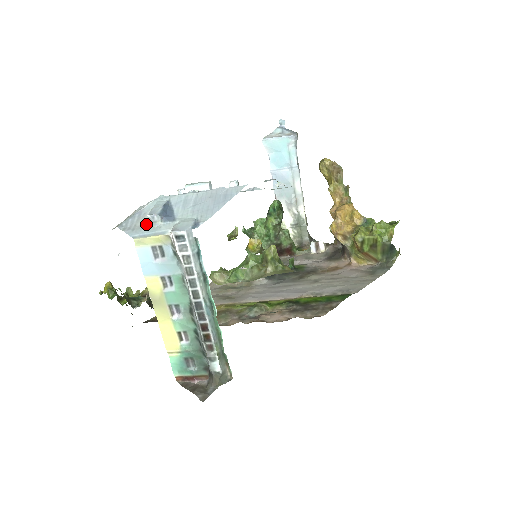
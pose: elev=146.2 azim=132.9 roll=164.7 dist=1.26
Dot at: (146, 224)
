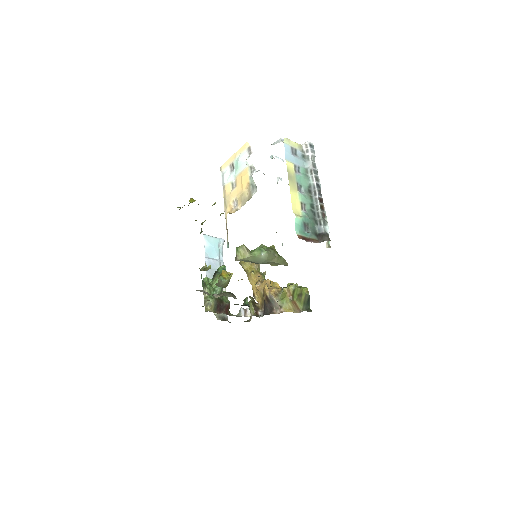
Dot at: occluded
